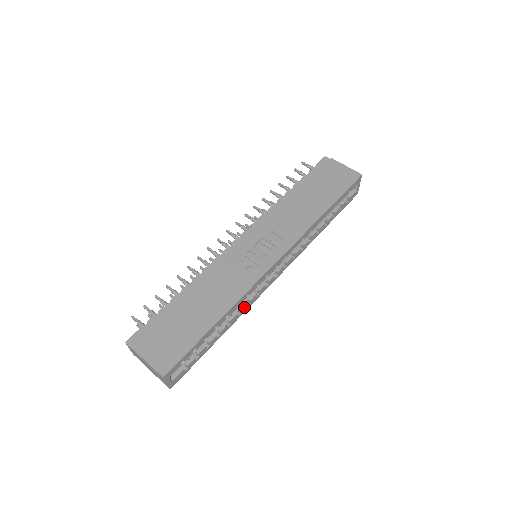
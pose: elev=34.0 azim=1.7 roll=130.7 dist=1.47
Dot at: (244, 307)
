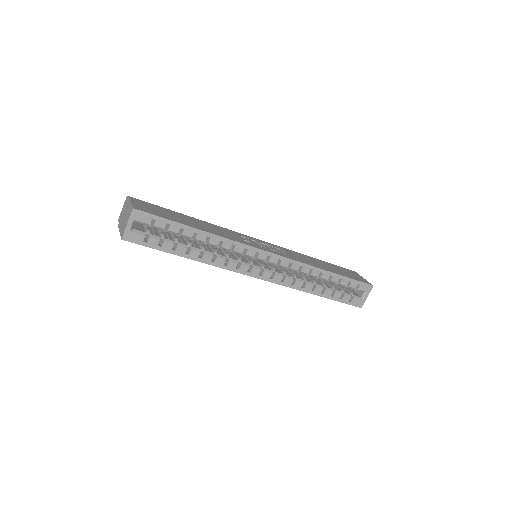
Dot at: (221, 259)
